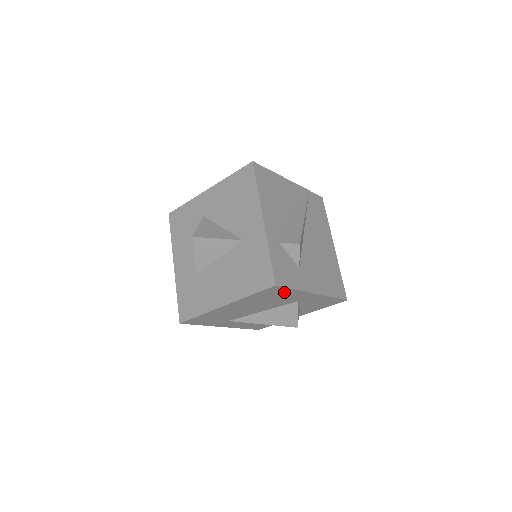
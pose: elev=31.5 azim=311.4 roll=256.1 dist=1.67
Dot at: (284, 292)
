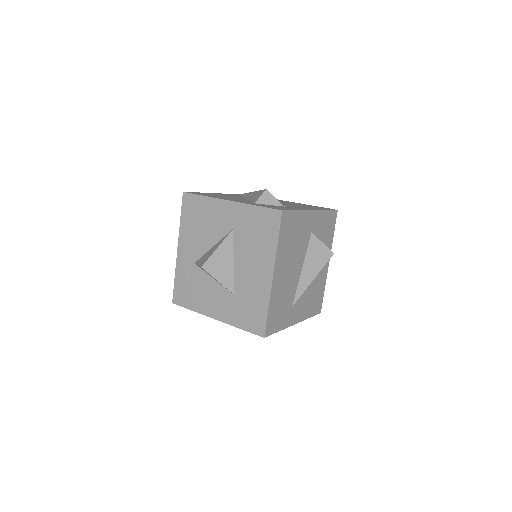
Dot at: (294, 221)
